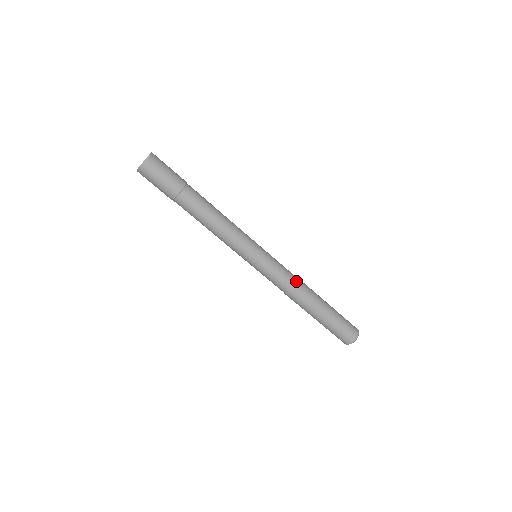
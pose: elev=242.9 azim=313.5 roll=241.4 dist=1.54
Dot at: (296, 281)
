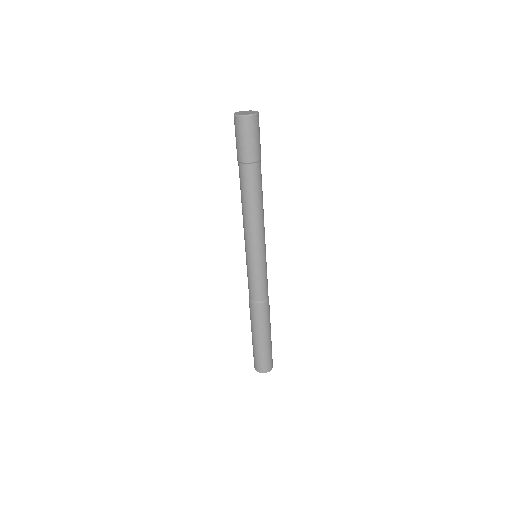
Dot at: (268, 297)
